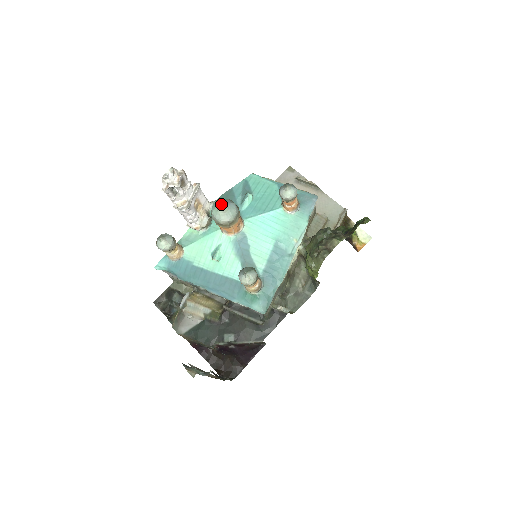
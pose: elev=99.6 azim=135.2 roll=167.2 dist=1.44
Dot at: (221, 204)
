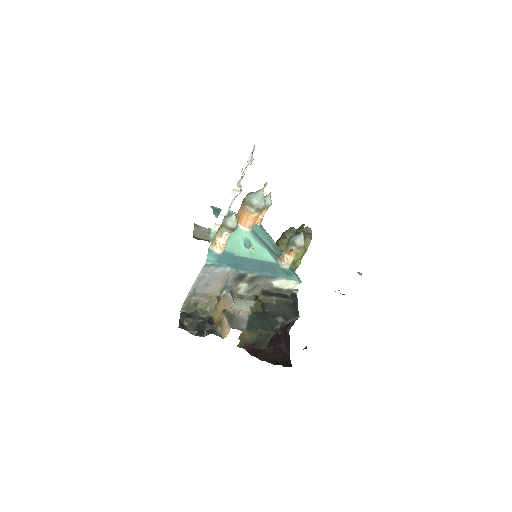
Dot at: occluded
